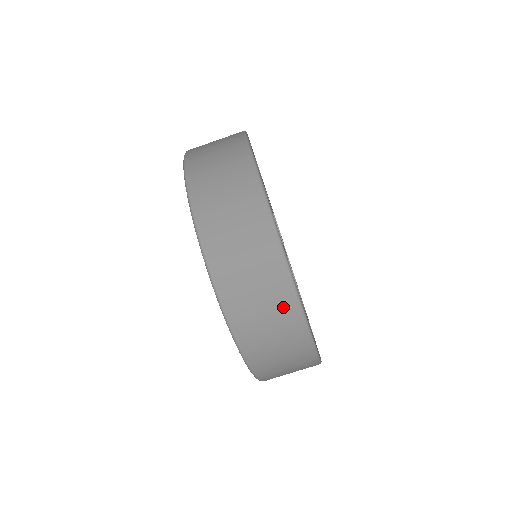
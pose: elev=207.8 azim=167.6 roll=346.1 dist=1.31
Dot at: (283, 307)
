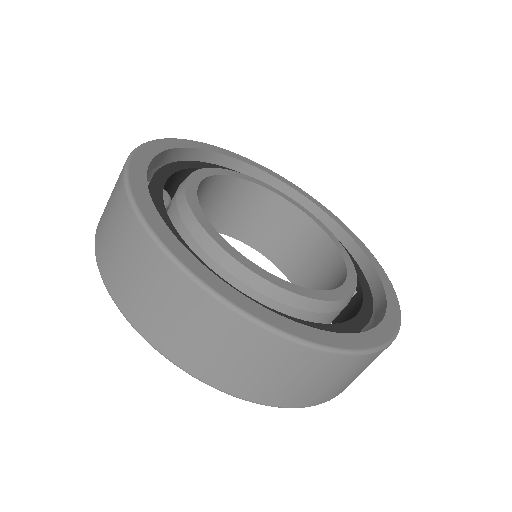
Dot at: (167, 281)
